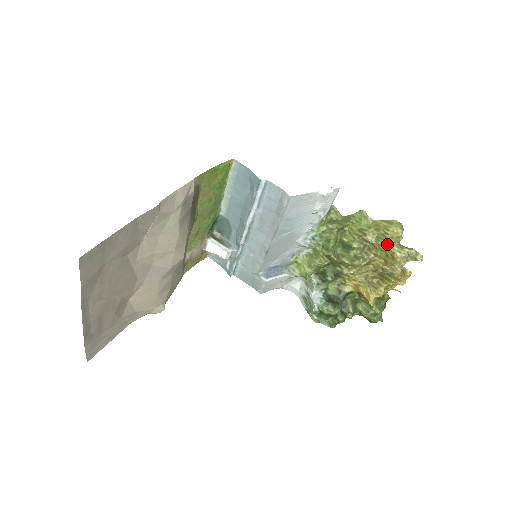
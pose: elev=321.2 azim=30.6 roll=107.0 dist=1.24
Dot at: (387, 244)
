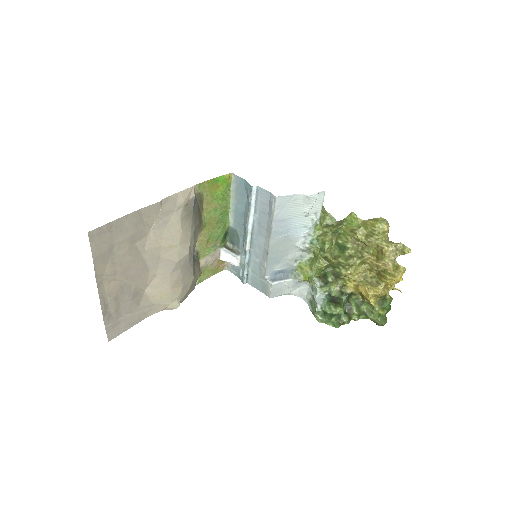
Dot at: (376, 240)
